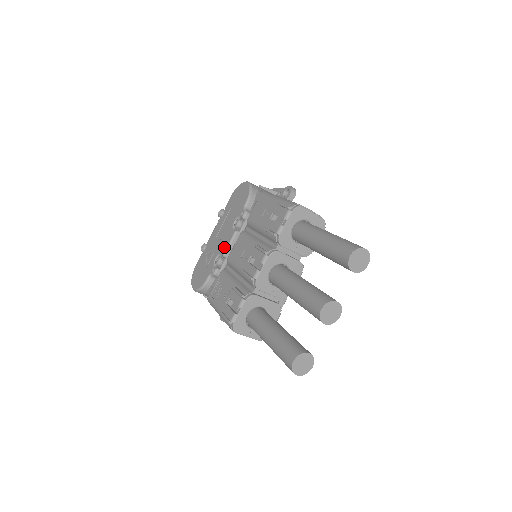
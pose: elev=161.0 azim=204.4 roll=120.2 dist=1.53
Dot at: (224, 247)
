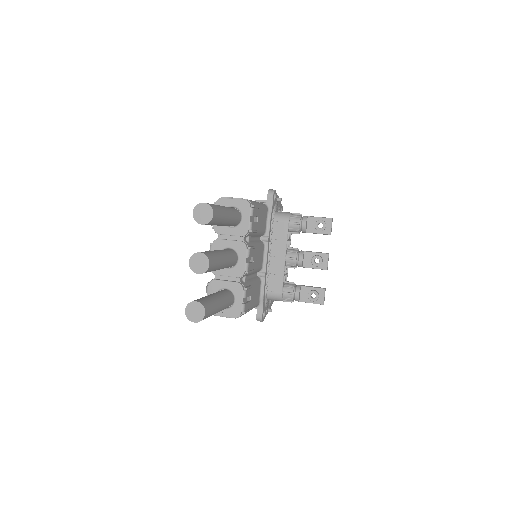
Dot at: occluded
